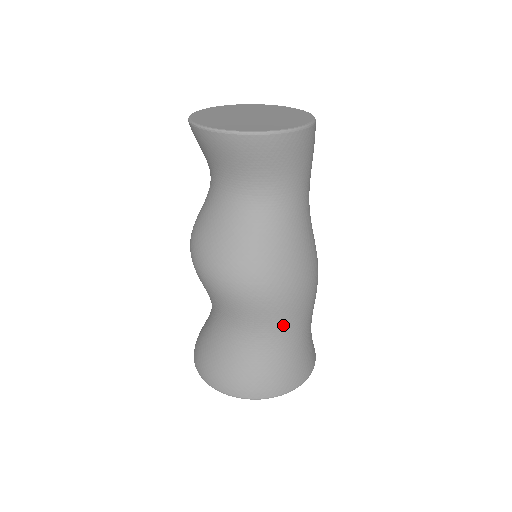
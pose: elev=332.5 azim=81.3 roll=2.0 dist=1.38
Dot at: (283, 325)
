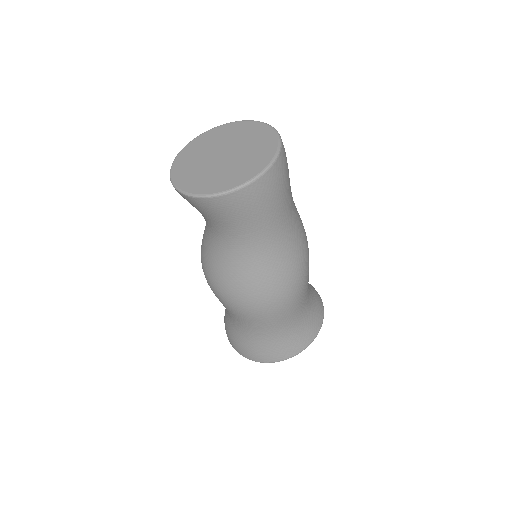
Dot at: (239, 320)
